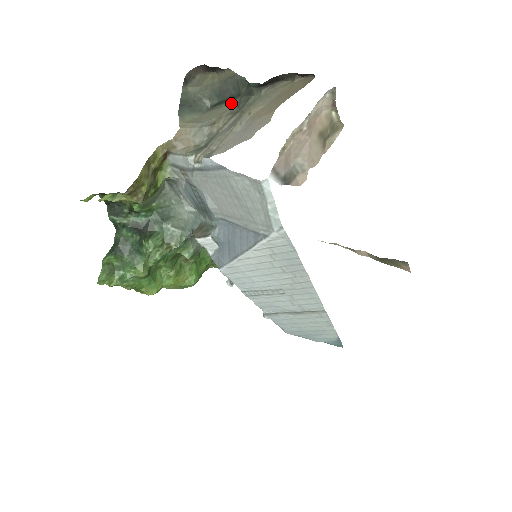
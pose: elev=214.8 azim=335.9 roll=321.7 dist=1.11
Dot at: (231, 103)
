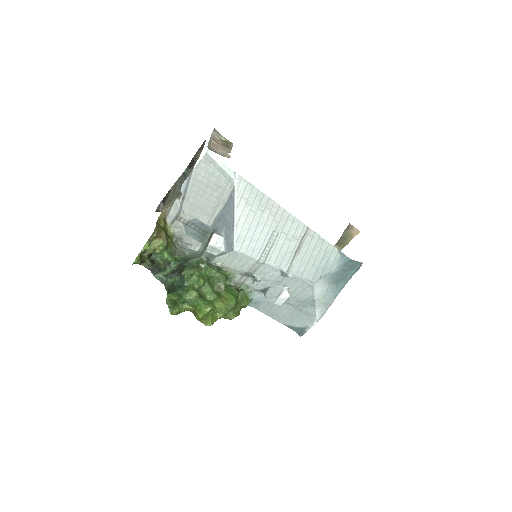
Dot at: occluded
